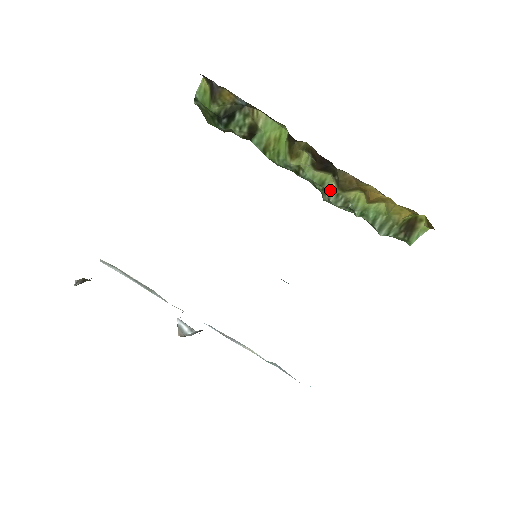
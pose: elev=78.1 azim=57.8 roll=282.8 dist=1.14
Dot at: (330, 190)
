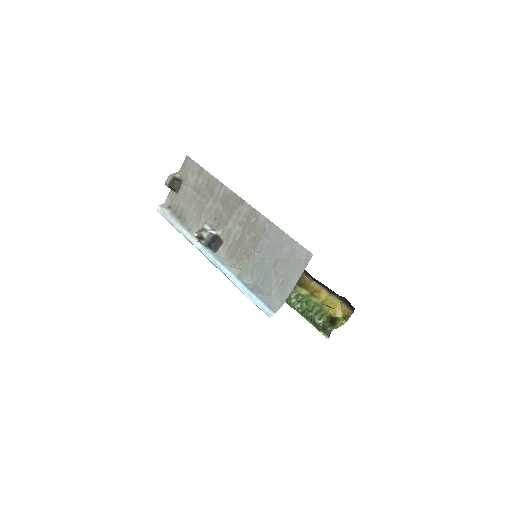
Dot at: occluded
